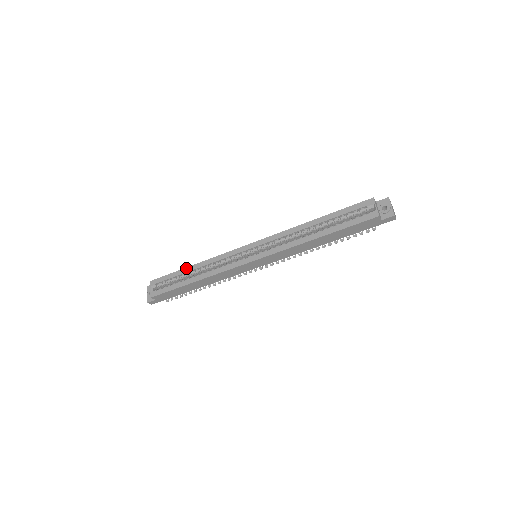
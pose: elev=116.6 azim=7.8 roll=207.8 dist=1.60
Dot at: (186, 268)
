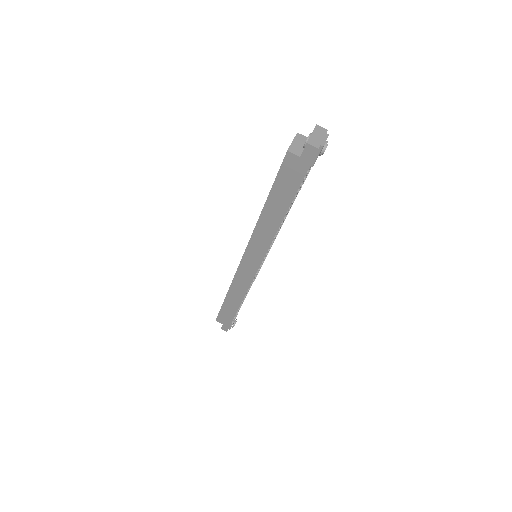
Dot at: occluded
